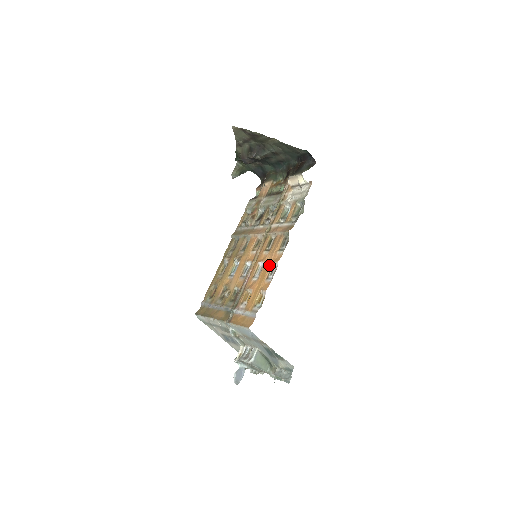
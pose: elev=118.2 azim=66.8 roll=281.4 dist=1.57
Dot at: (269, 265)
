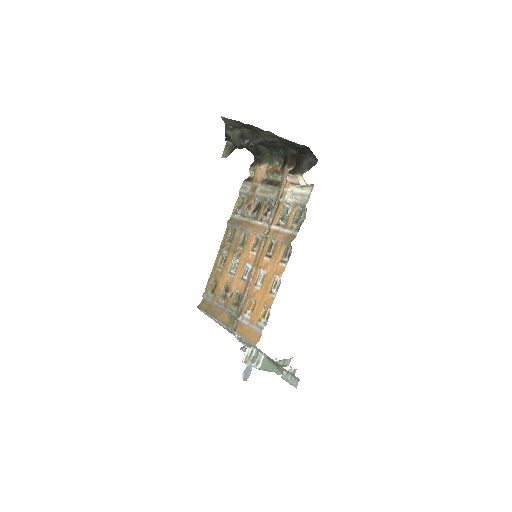
Dot at: (272, 277)
